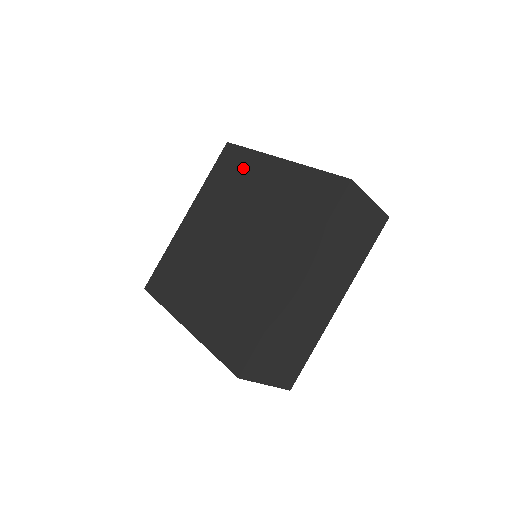
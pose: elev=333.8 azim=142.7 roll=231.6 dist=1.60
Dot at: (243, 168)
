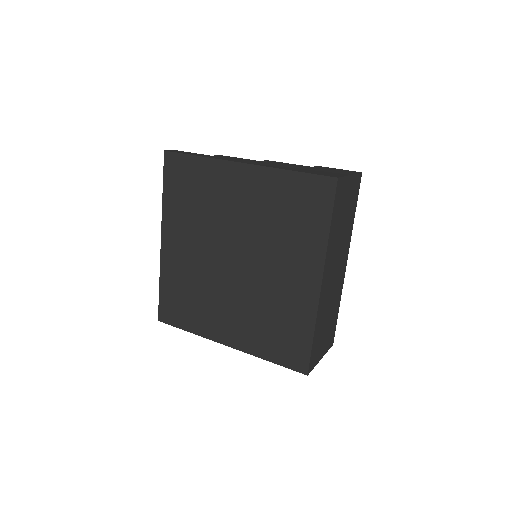
Dot at: (203, 180)
